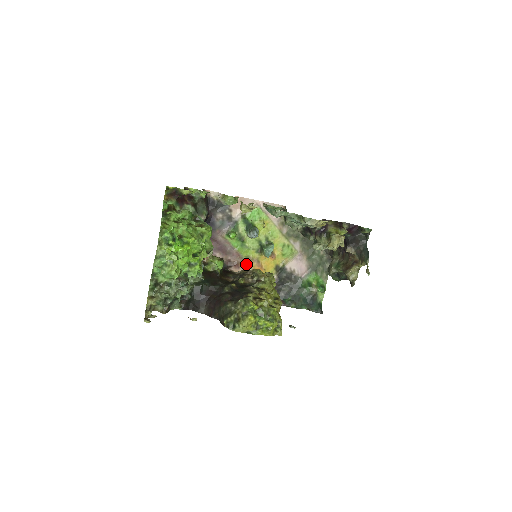
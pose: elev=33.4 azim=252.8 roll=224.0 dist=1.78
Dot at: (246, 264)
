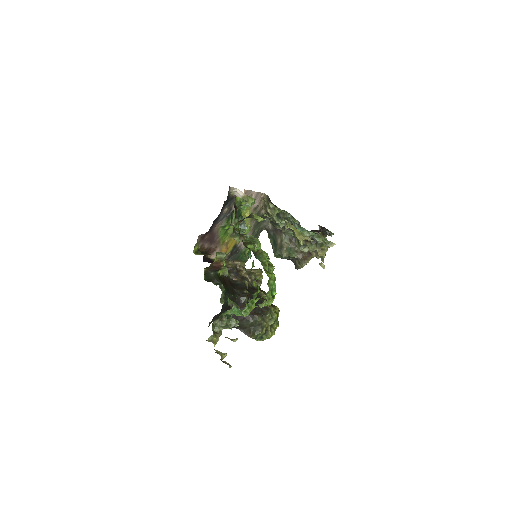
Dot at: (219, 248)
